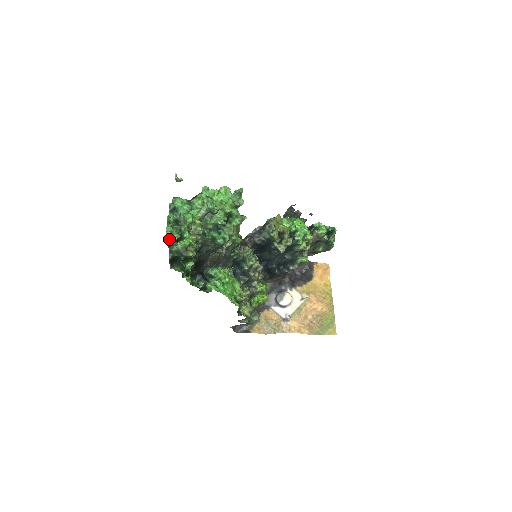
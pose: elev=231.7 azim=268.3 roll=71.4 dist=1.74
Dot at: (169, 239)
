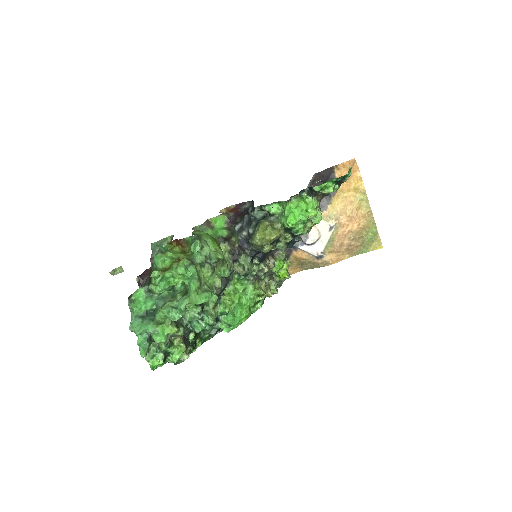
Dot at: (155, 368)
